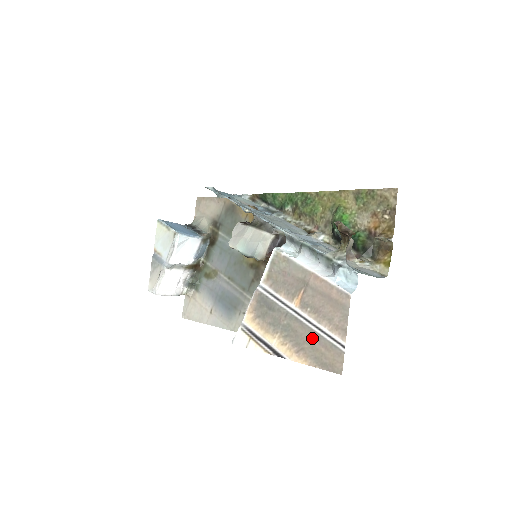
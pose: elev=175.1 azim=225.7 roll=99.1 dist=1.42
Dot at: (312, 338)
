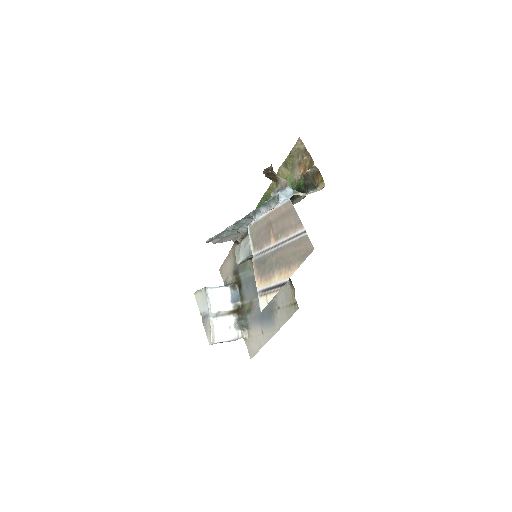
Dot at: (290, 249)
